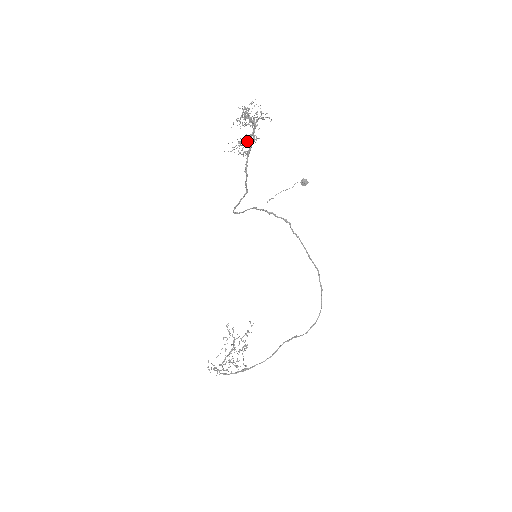
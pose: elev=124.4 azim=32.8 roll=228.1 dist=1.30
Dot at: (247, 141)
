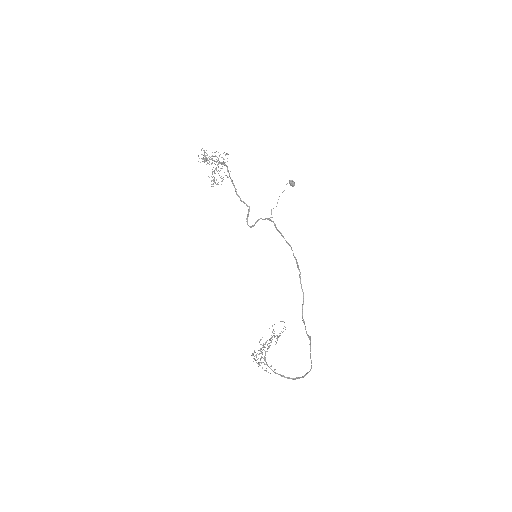
Dot at: occluded
